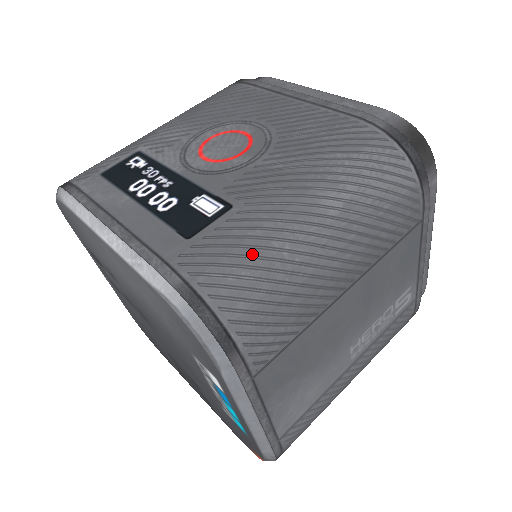
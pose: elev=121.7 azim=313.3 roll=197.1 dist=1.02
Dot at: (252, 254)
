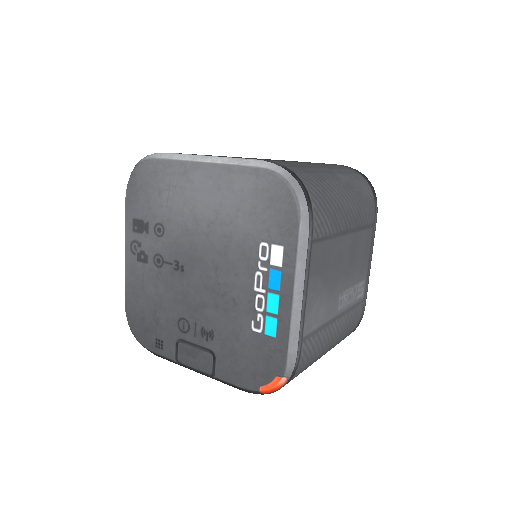
Dot at: (312, 172)
